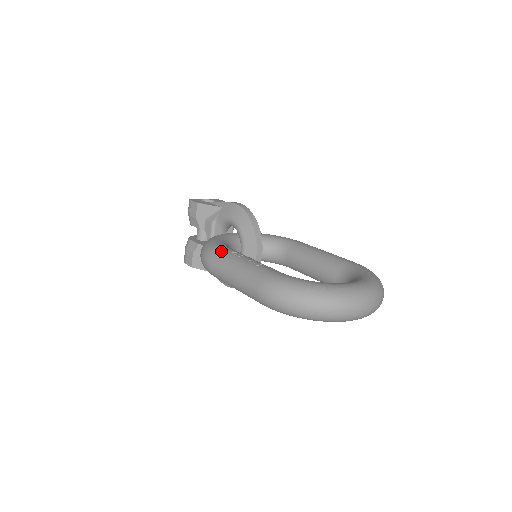
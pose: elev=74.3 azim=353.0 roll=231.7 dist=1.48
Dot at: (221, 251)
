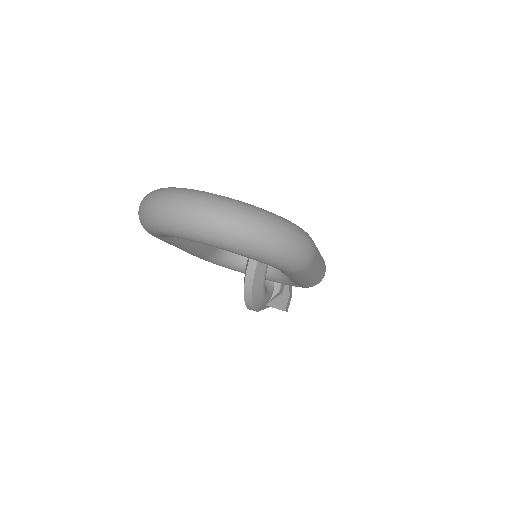
Dot at: occluded
